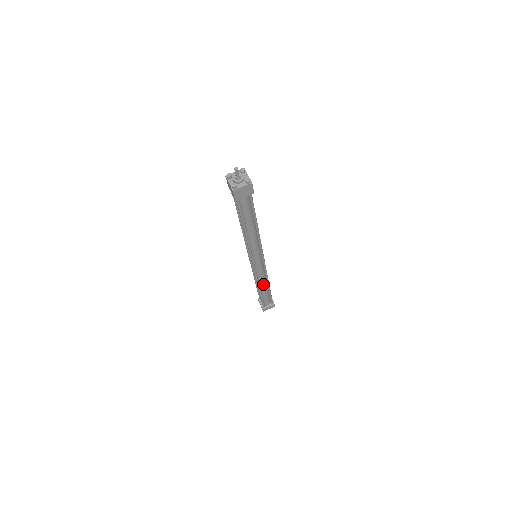
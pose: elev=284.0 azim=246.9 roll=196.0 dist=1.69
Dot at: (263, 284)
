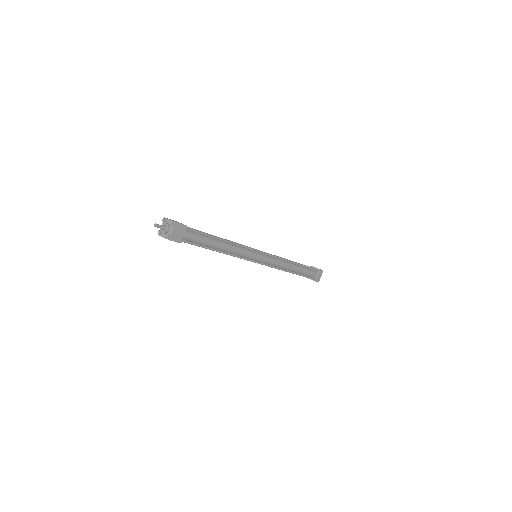
Dot at: (289, 267)
